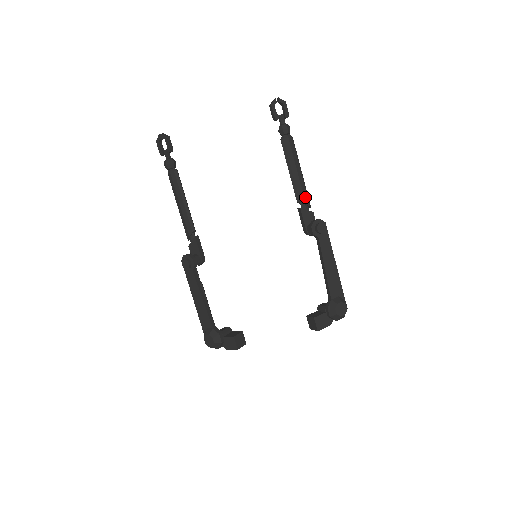
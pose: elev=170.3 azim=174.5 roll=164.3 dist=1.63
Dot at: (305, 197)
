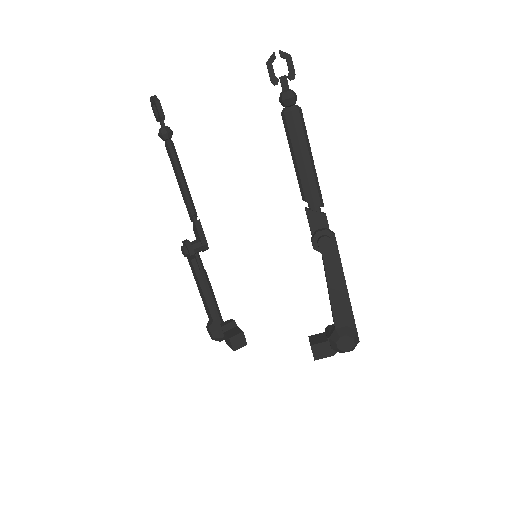
Dot at: (314, 194)
